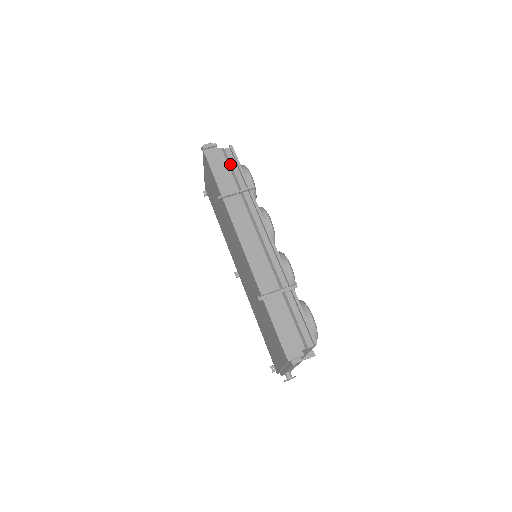
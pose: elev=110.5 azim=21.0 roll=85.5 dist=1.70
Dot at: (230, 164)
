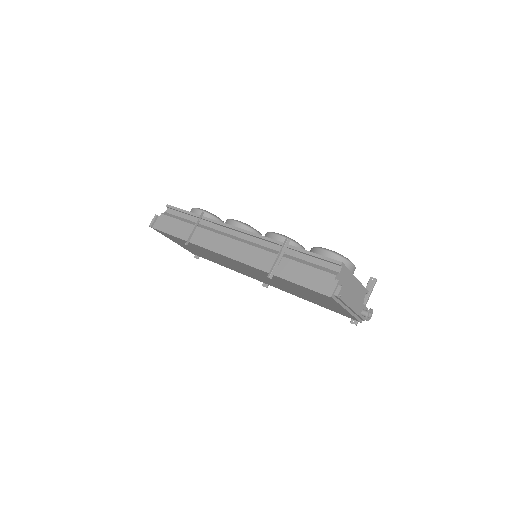
Dot at: (176, 217)
